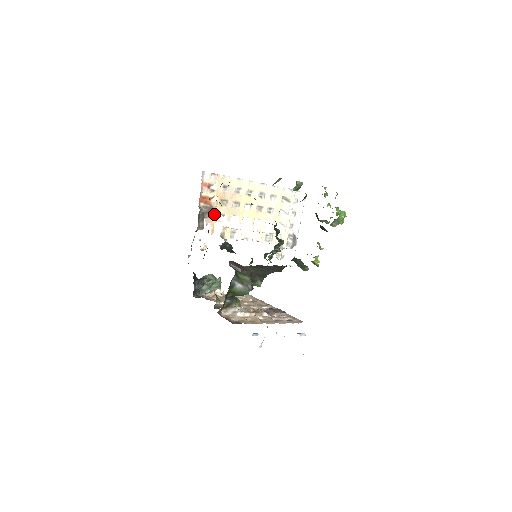
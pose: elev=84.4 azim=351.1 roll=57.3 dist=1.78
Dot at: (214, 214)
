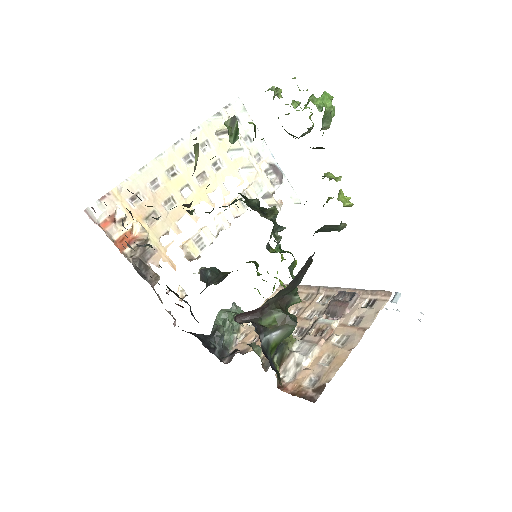
Dot at: (154, 244)
